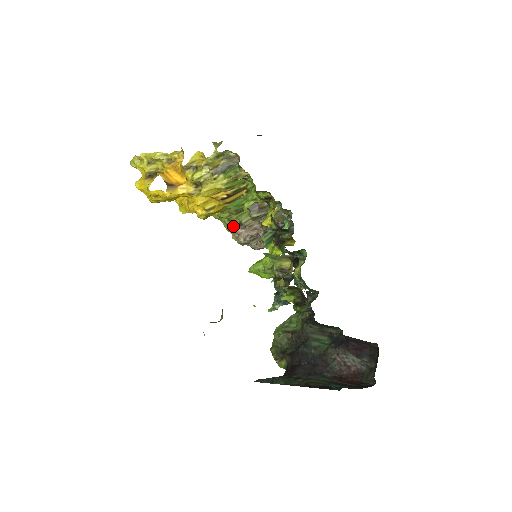
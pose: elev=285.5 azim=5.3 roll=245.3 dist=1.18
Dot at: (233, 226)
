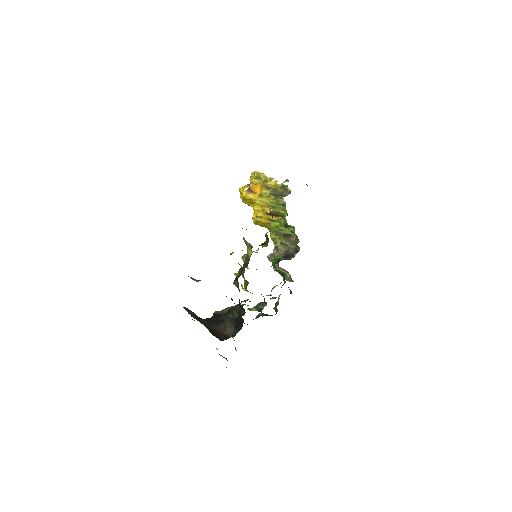
Dot at: occluded
